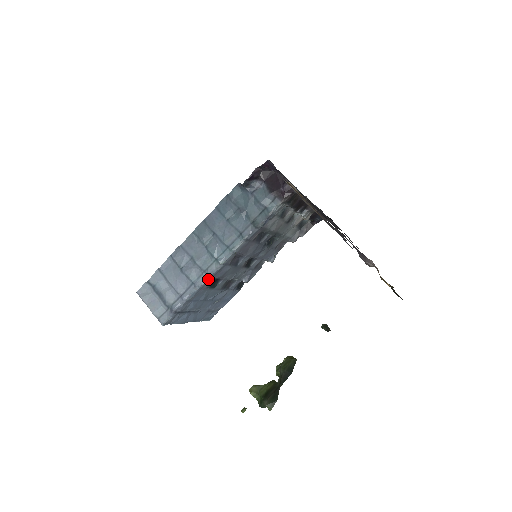
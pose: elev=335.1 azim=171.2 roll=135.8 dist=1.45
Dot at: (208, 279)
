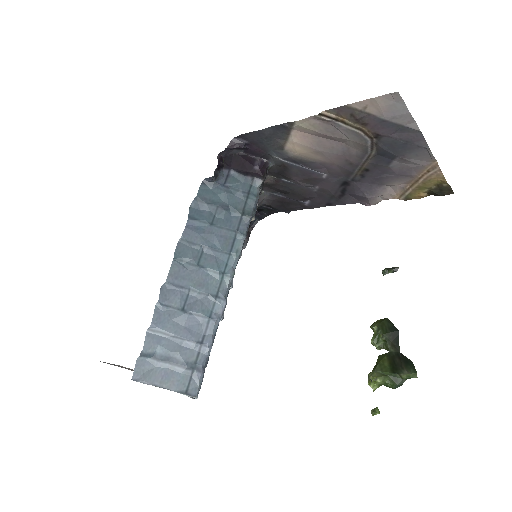
Dot at: (225, 303)
